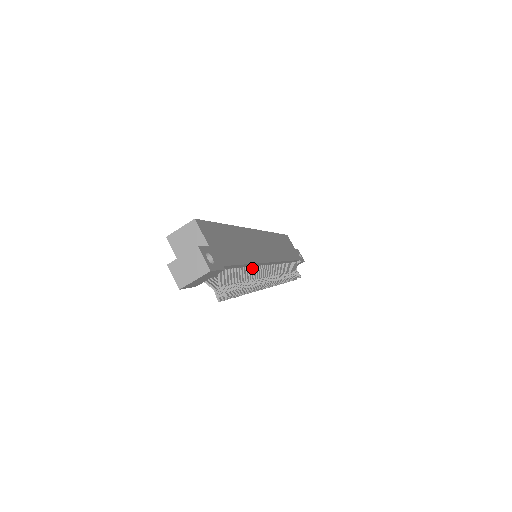
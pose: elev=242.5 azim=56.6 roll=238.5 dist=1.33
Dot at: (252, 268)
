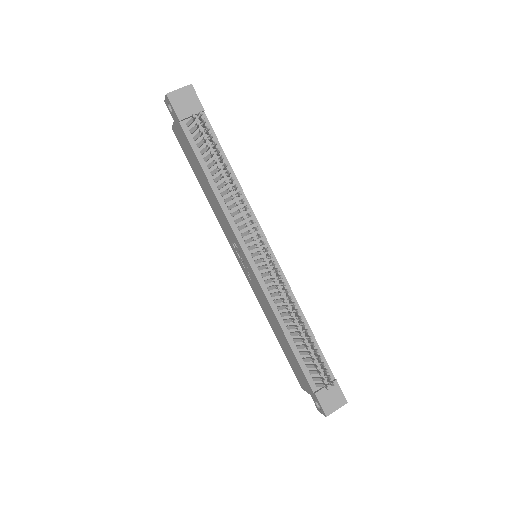
Dot at: (239, 196)
